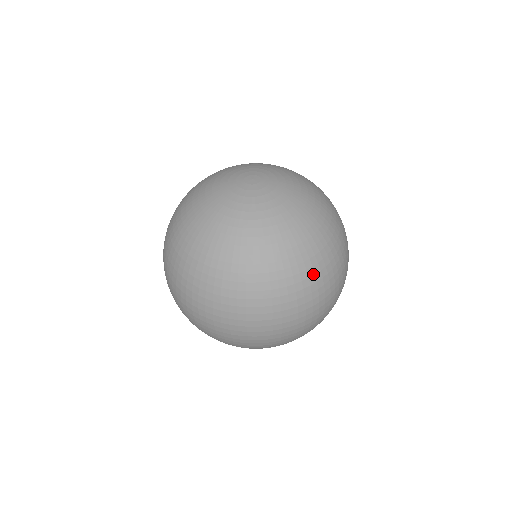
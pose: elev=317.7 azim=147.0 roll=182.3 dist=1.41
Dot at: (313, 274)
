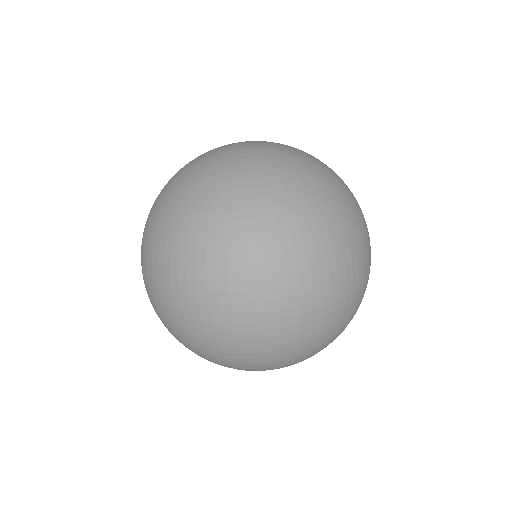
Dot at: (356, 205)
